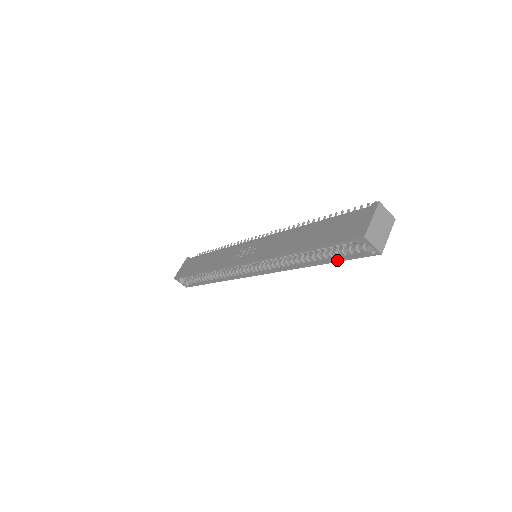
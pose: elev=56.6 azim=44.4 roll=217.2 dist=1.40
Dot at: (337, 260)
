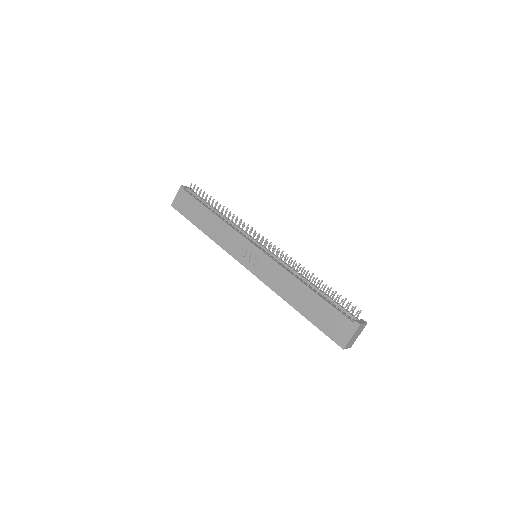
Dot at: occluded
